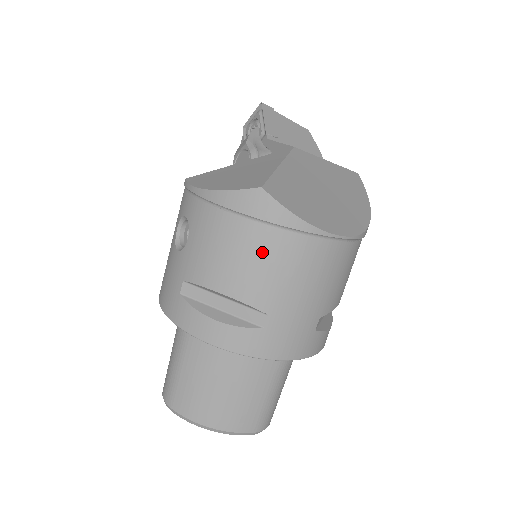
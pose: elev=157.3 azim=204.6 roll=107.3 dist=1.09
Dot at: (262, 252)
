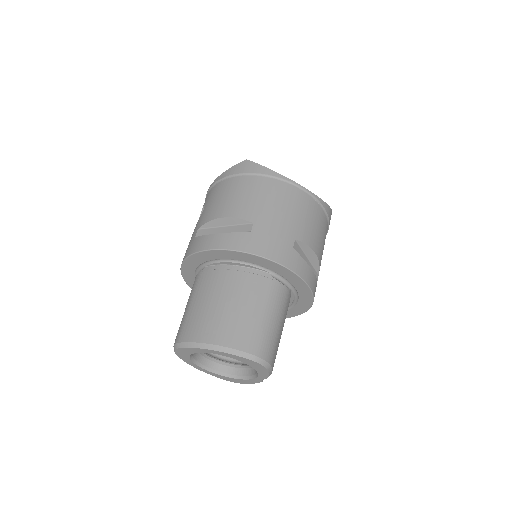
Dot at: (248, 189)
